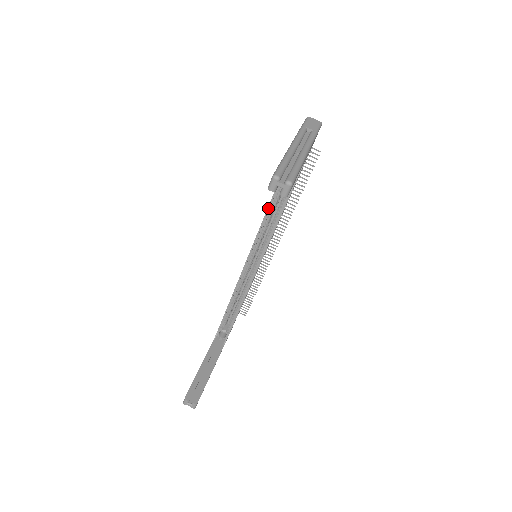
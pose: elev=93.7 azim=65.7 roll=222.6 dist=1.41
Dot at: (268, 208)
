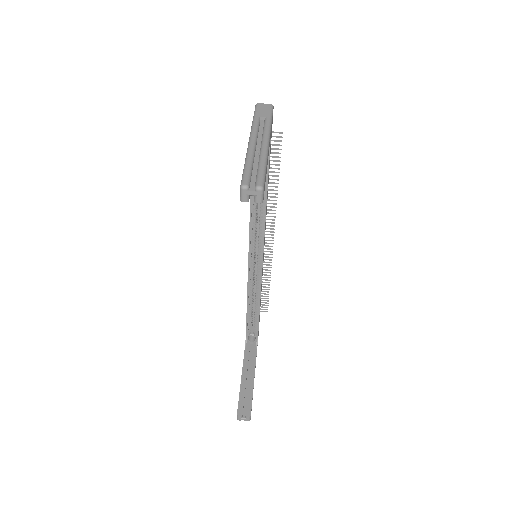
Dot at: (250, 207)
